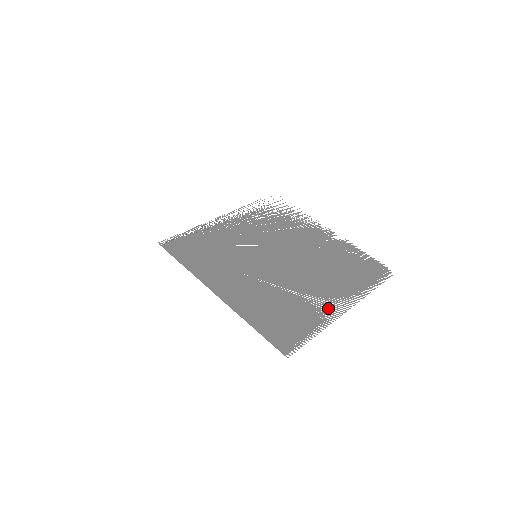
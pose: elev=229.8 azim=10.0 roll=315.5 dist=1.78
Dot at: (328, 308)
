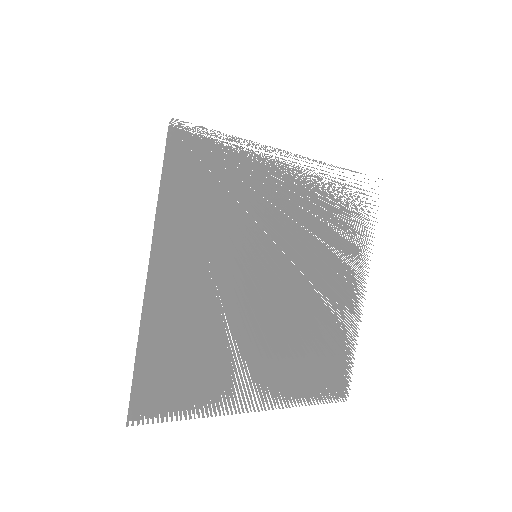
Dot at: occluded
